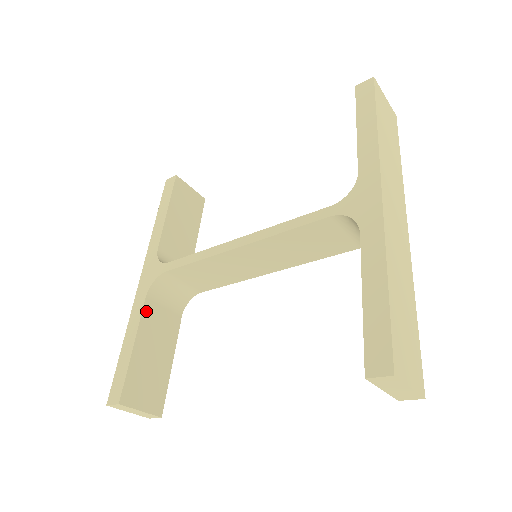
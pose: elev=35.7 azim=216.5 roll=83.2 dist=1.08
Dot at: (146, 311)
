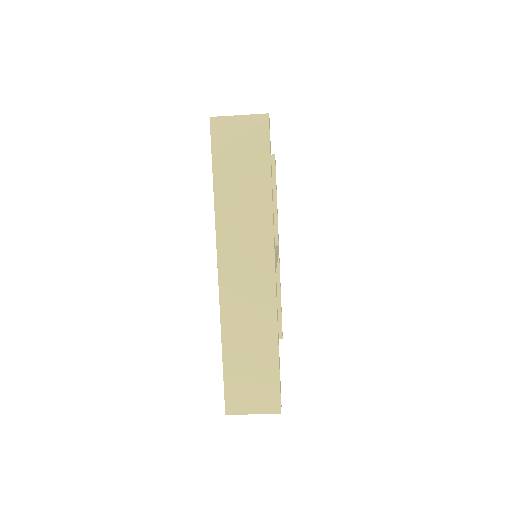
Dot at: occluded
